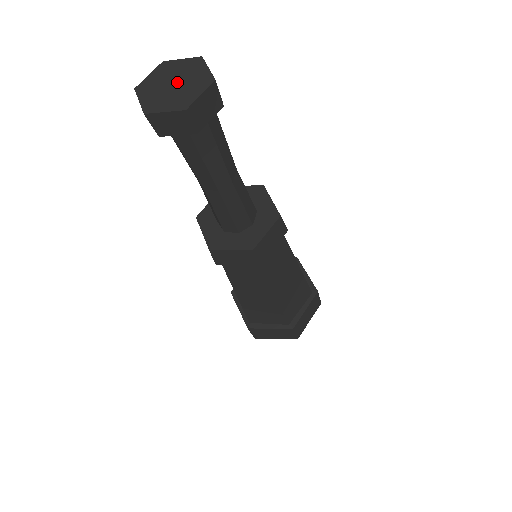
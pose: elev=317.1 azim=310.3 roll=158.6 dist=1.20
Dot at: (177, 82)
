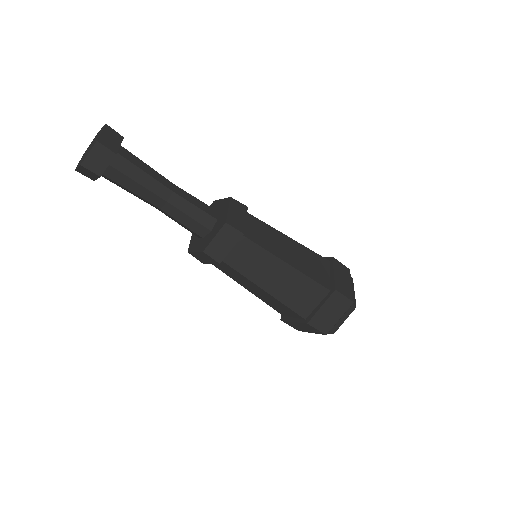
Dot at: (91, 145)
